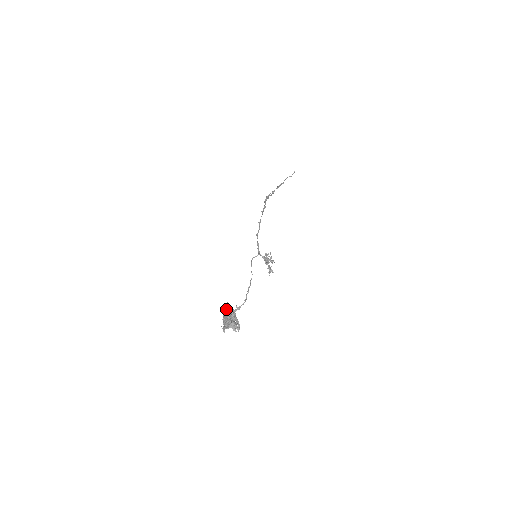
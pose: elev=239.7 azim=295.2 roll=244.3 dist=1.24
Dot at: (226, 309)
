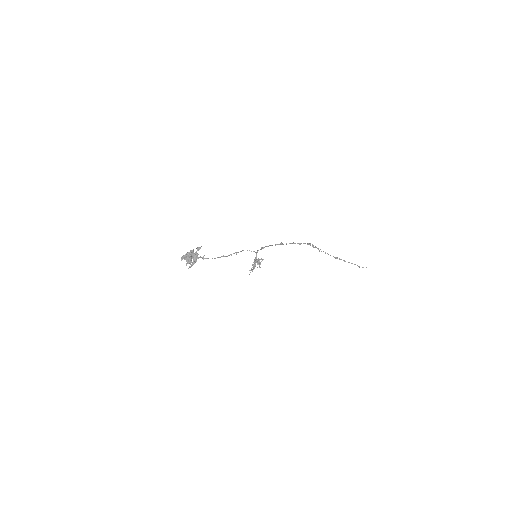
Dot at: occluded
